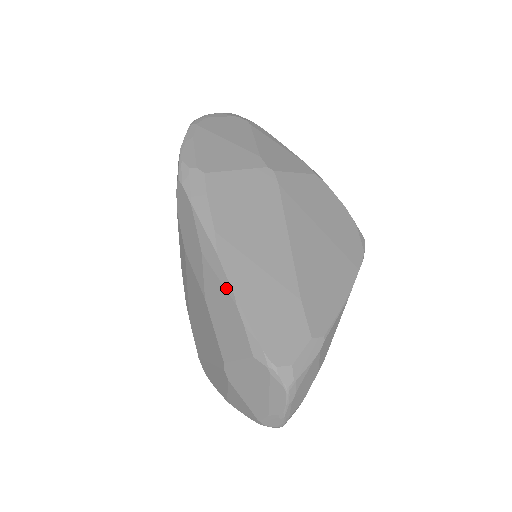
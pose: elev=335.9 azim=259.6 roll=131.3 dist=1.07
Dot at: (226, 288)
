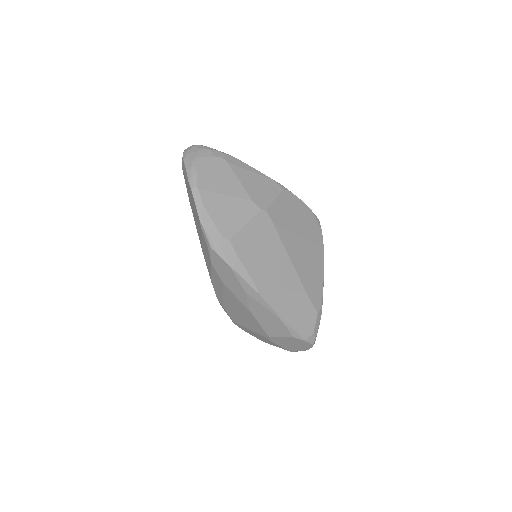
Dot at: (269, 310)
